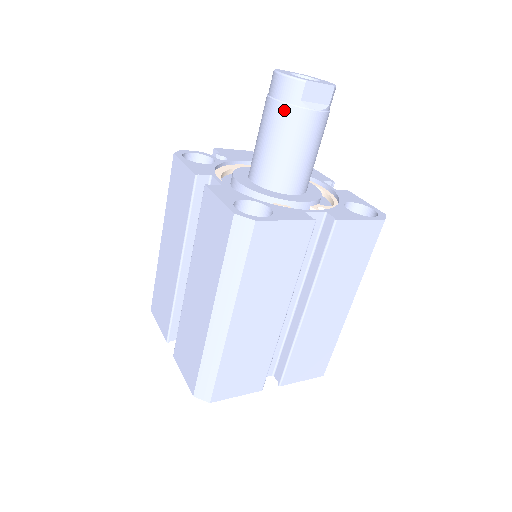
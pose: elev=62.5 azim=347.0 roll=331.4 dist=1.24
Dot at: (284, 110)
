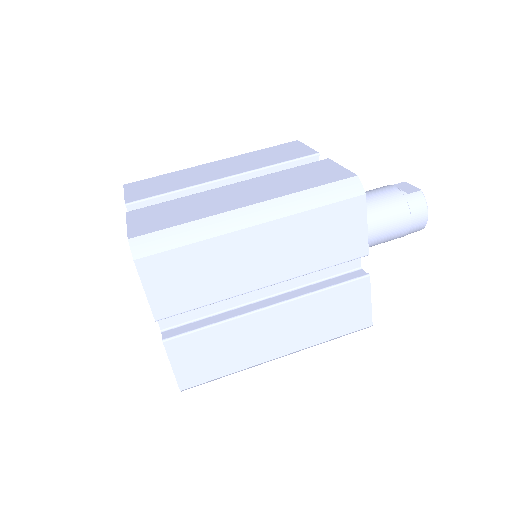
Dot at: occluded
